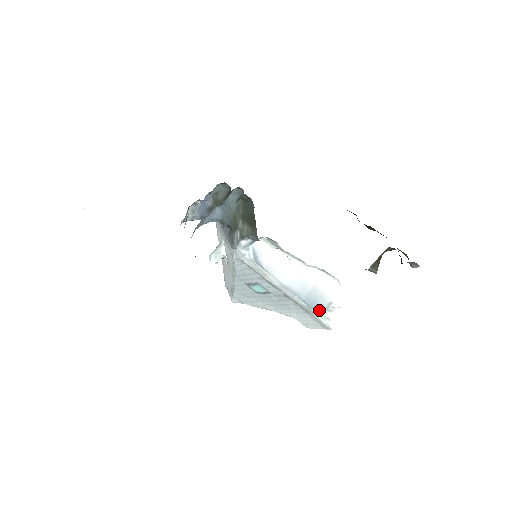
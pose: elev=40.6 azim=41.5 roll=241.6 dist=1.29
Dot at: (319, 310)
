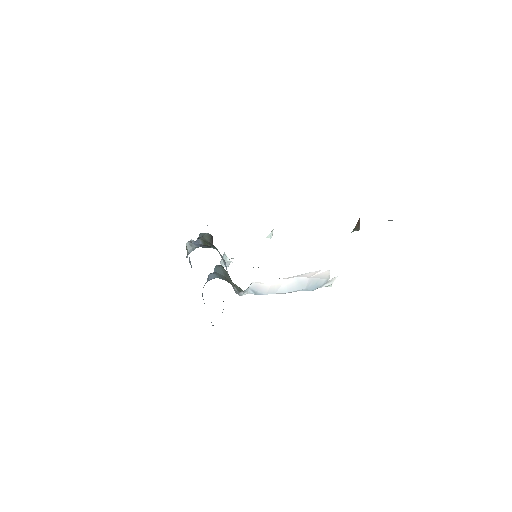
Dot at: (320, 287)
